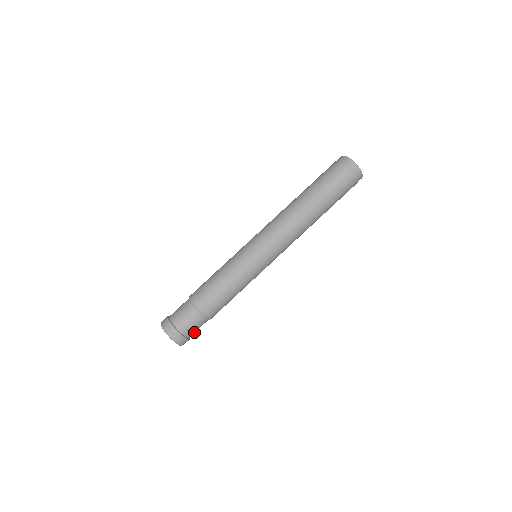
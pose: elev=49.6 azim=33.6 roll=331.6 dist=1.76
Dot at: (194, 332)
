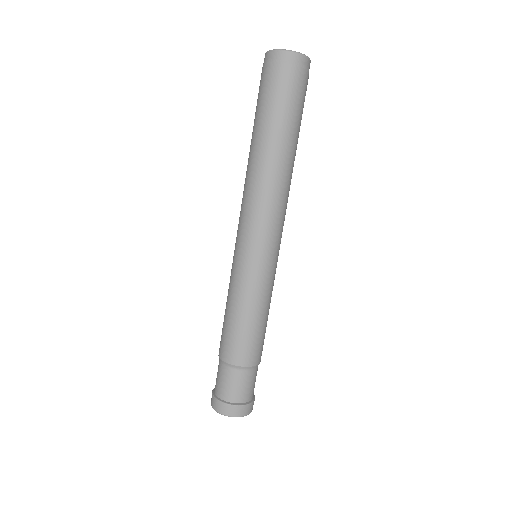
Dot at: (248, 392)
